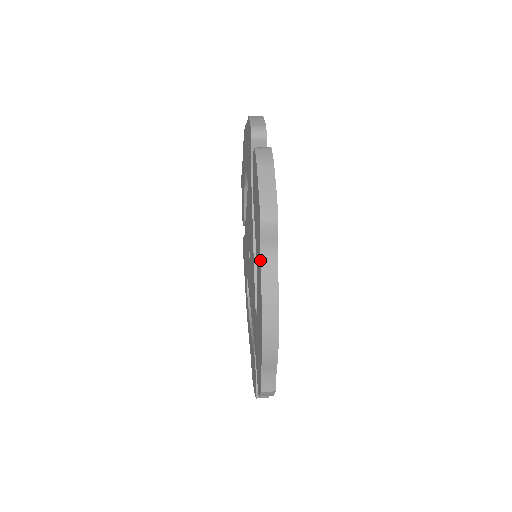
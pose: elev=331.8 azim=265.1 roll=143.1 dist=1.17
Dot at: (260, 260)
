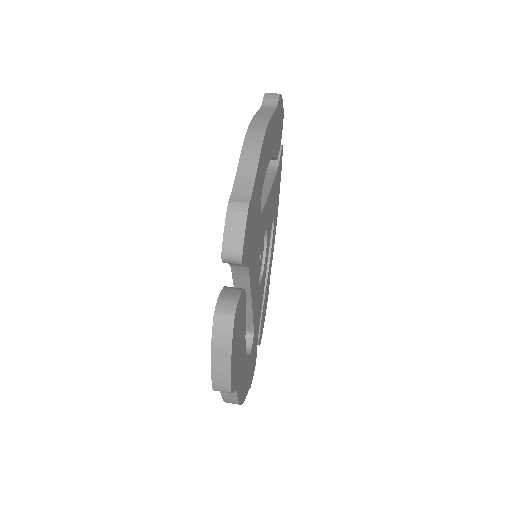
Dot at: occluded
